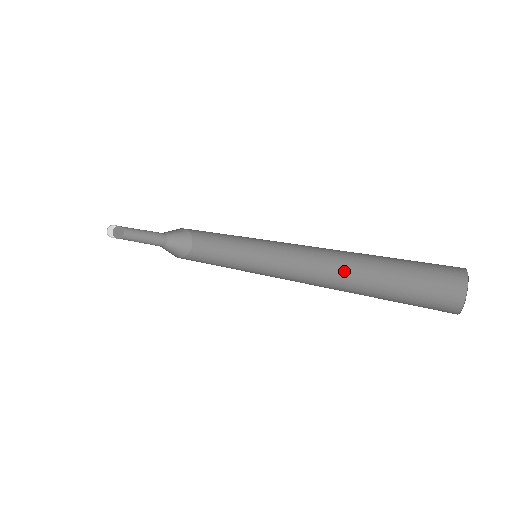
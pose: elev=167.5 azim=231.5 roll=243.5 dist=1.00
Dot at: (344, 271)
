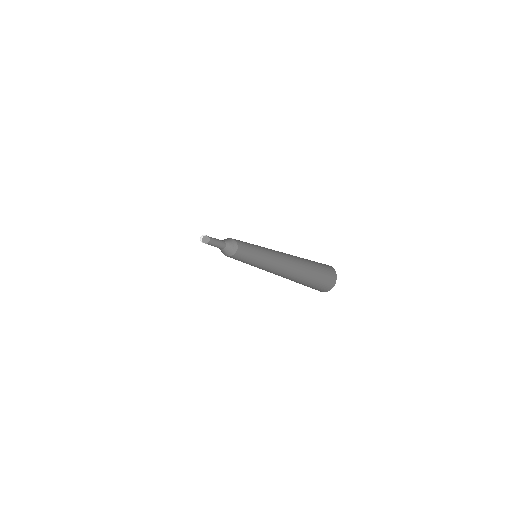
Dot at: (289, 274)
